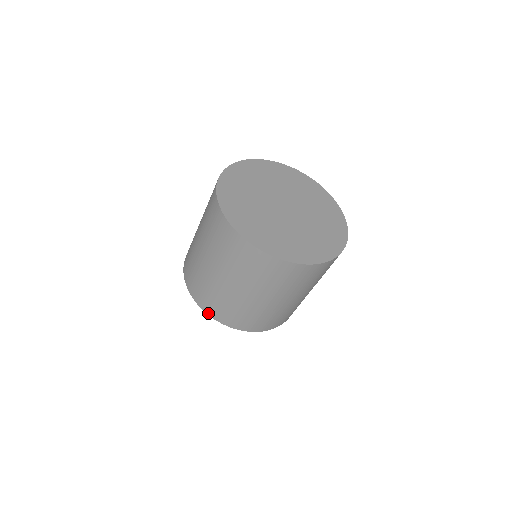
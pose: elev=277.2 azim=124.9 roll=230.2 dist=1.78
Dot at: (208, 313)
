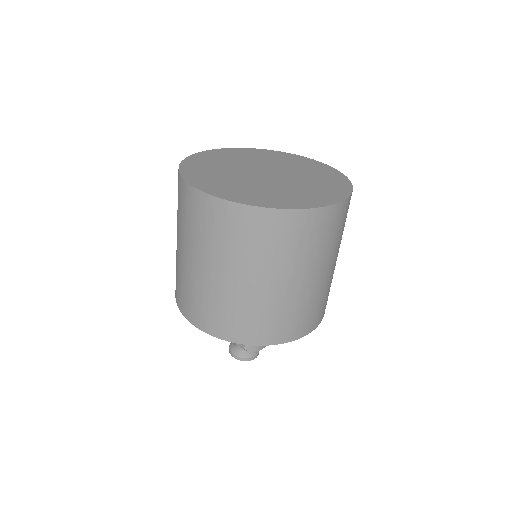
Dot at: (184, 314)
